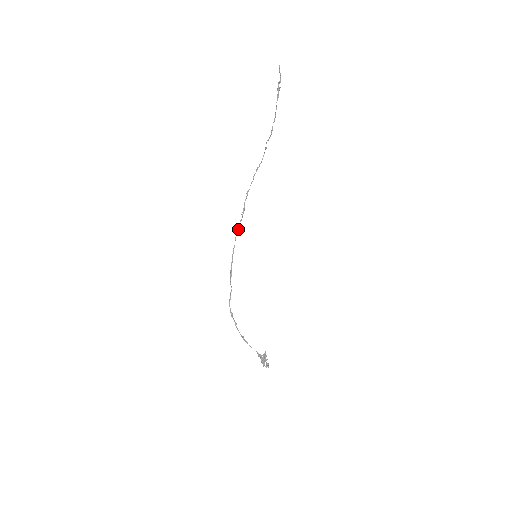
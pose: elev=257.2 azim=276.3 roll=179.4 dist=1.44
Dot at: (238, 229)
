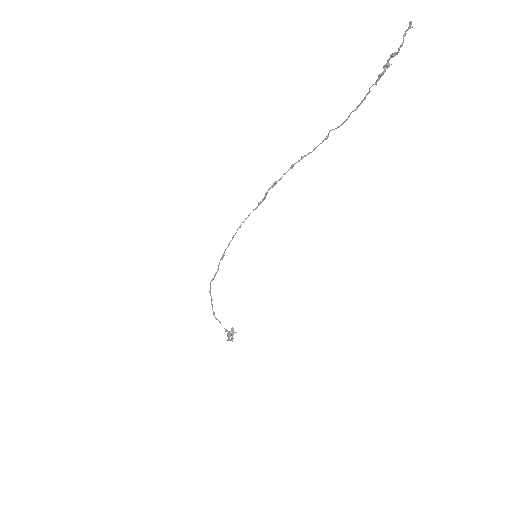
Dot at: (247, 217)
